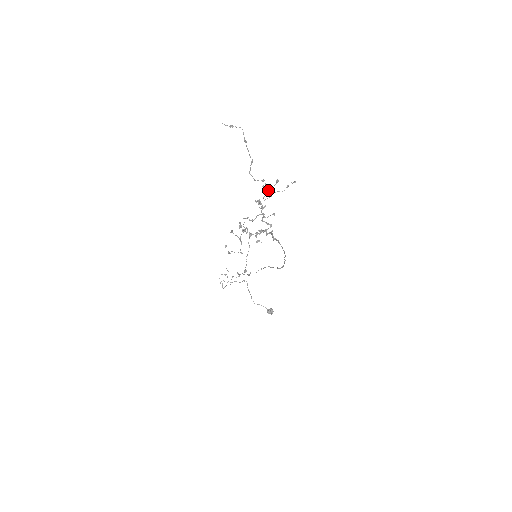
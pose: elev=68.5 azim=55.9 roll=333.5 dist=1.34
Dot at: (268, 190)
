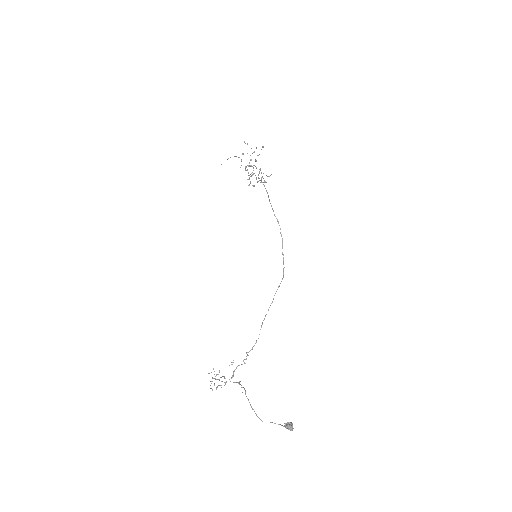
Dot at: occluded
